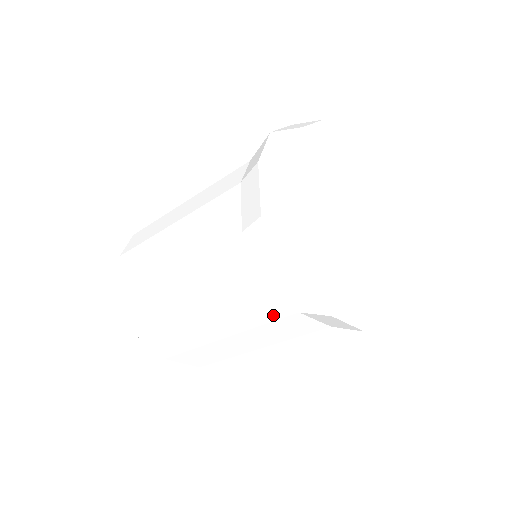
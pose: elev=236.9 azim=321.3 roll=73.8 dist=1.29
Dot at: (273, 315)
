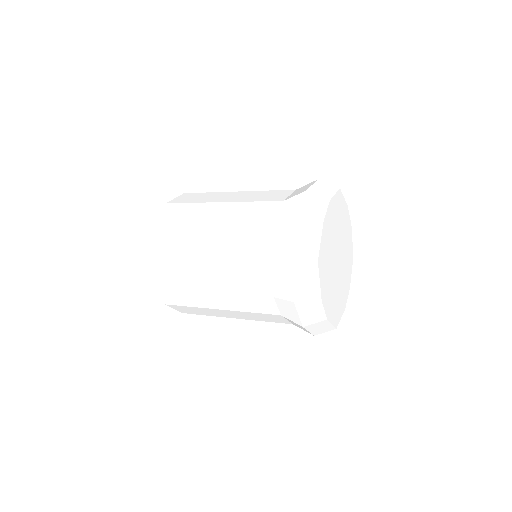
Dot at: (263, 310)
